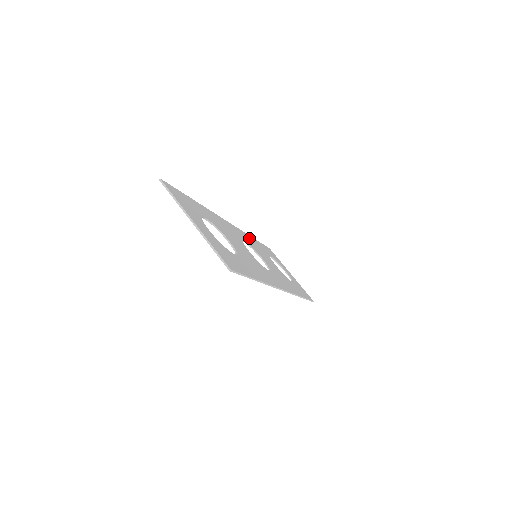
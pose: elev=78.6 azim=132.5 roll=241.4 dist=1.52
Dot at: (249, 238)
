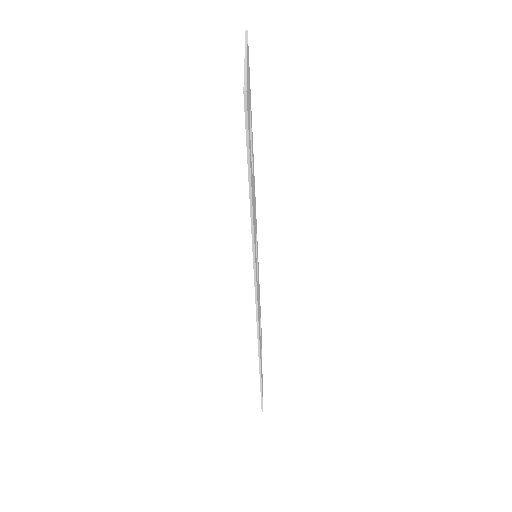
Dot at: occluded
